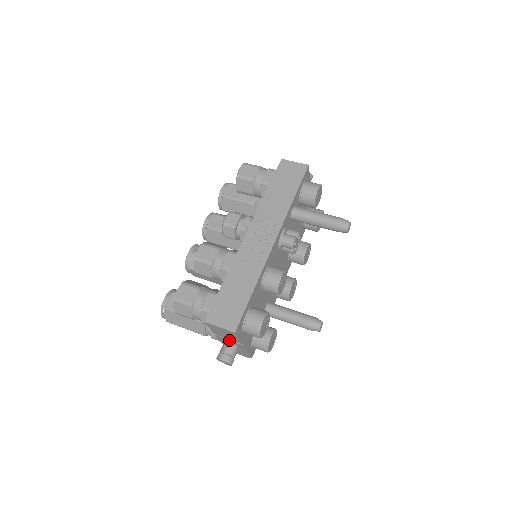
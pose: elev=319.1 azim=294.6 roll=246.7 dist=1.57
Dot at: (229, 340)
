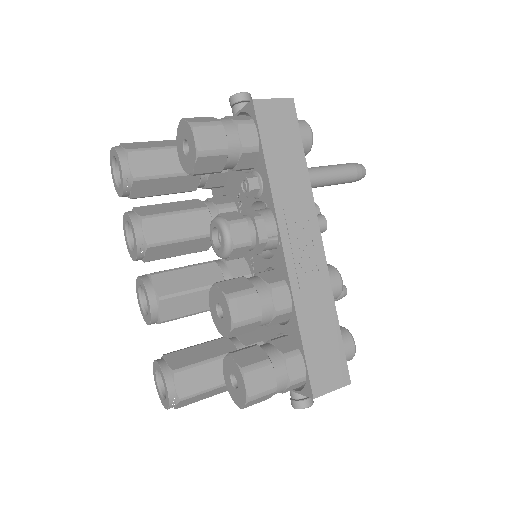
Dot at: occluded
